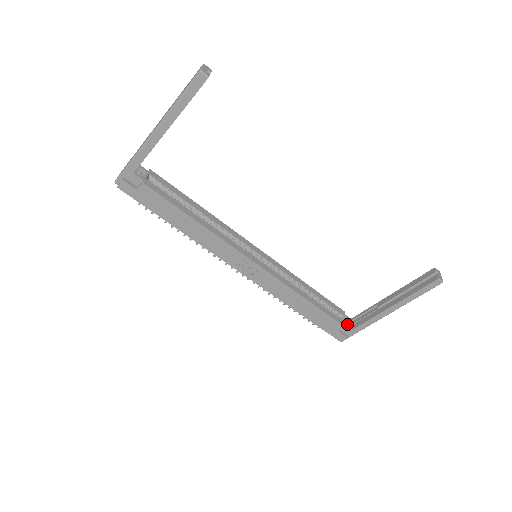
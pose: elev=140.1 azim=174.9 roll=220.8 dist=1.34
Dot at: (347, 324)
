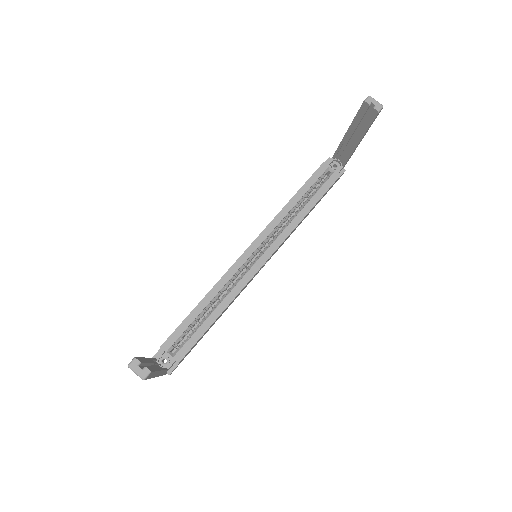
Dot at: (334, 164)
